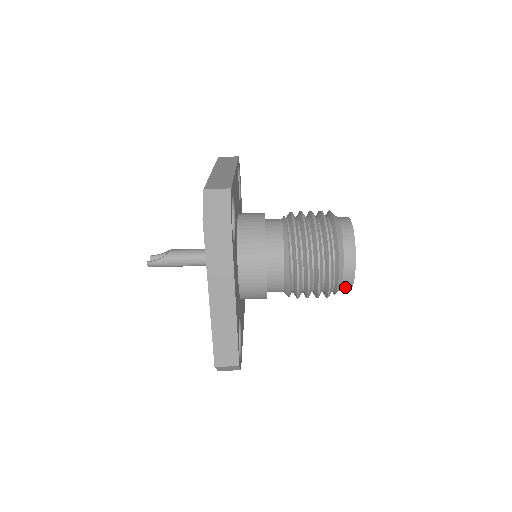
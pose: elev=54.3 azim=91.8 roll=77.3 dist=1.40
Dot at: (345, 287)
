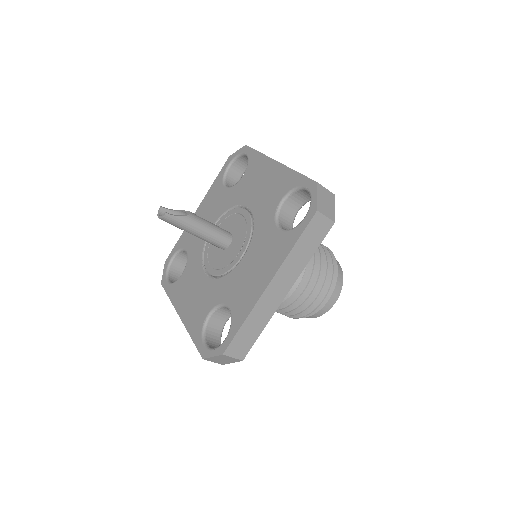
Dot at: (314, 315)
